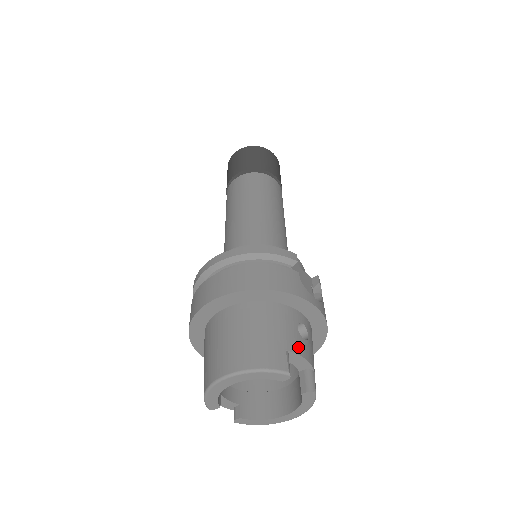
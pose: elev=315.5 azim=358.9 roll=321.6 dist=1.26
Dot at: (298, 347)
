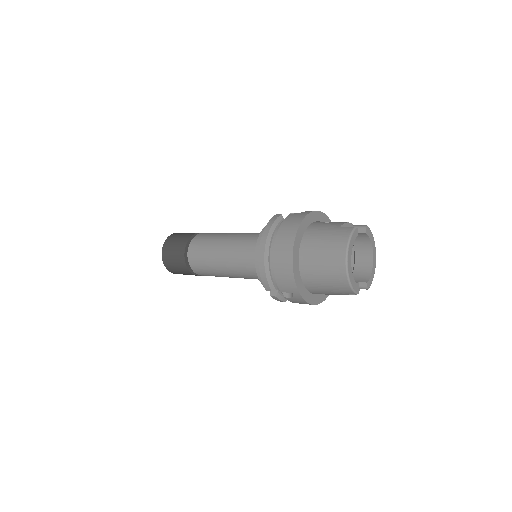
Dot at: (339, 223)
